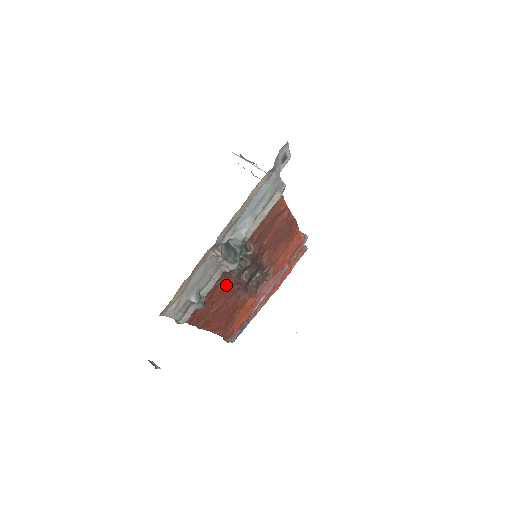
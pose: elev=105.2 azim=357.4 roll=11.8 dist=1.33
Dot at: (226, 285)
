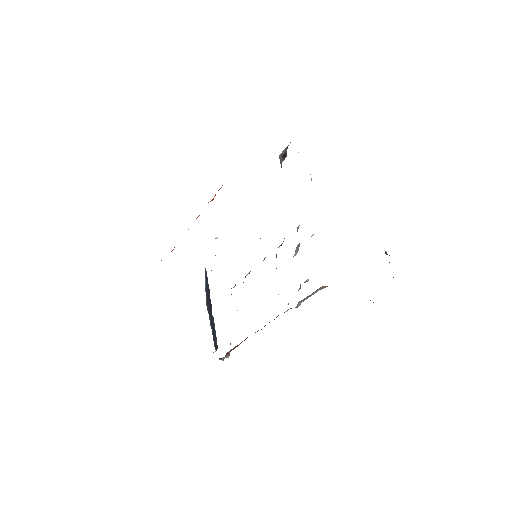
Dot at: occluded
